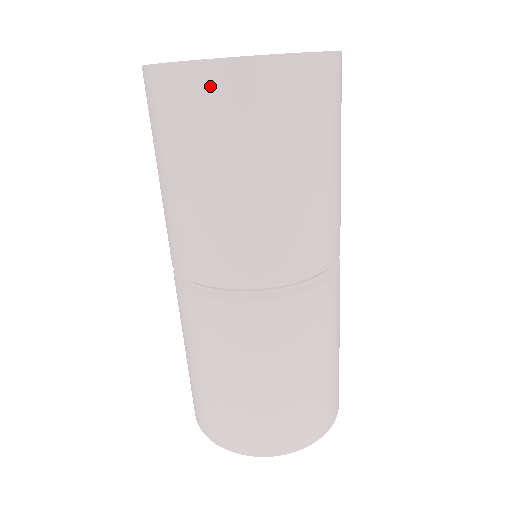
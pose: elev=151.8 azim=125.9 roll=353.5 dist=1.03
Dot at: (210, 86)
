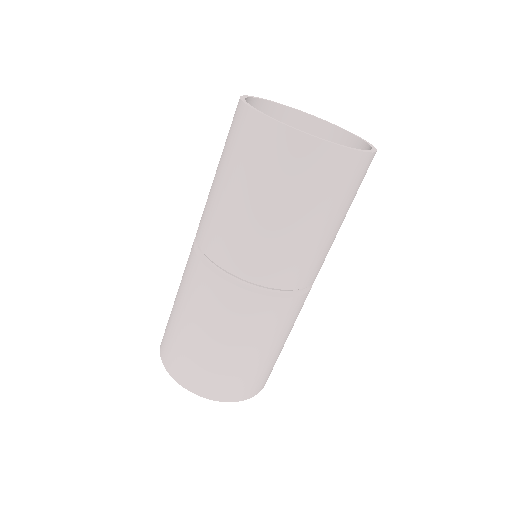
Dot at: (268, 136)
